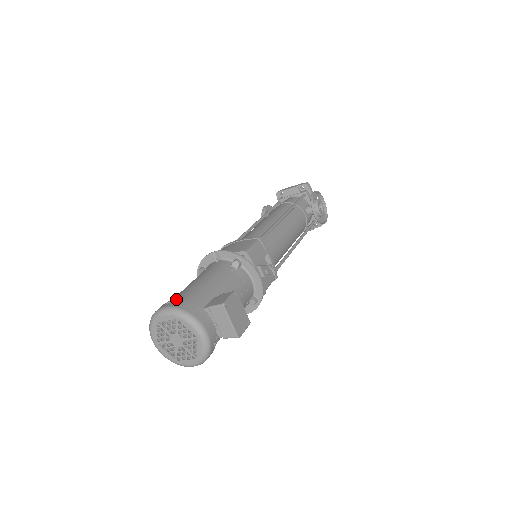
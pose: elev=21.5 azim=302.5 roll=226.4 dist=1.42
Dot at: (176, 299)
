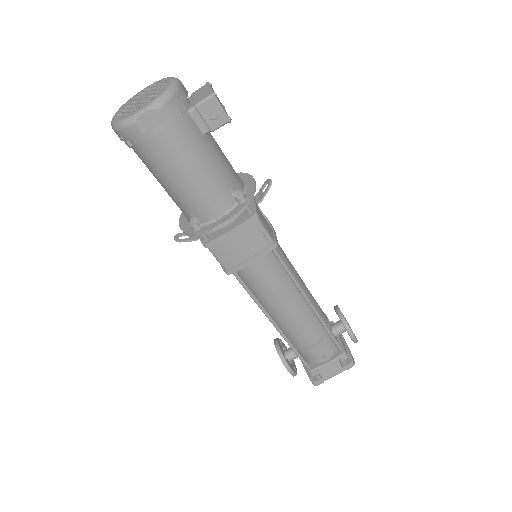
Dot at: occluded
